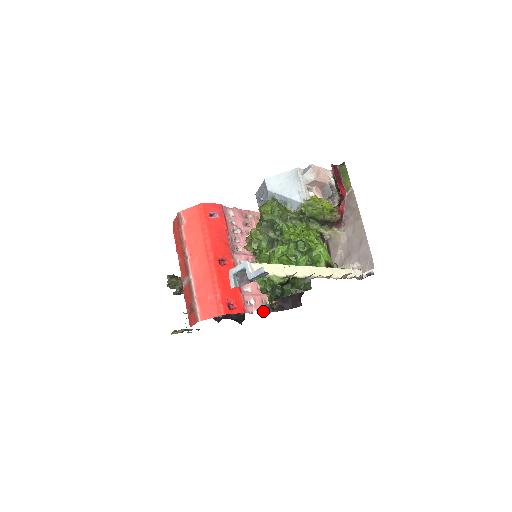
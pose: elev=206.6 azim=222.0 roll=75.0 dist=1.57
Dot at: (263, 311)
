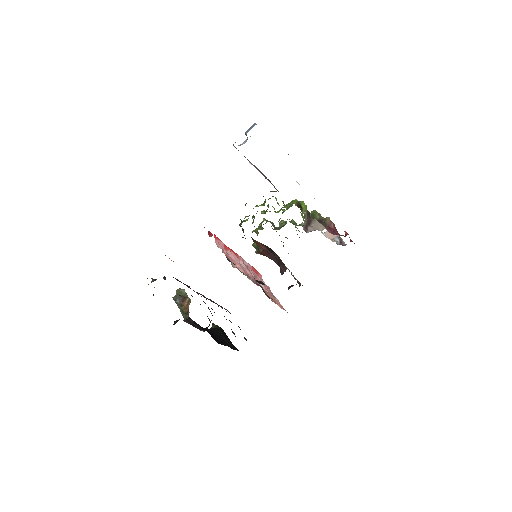
Dot at: (226, 256)
